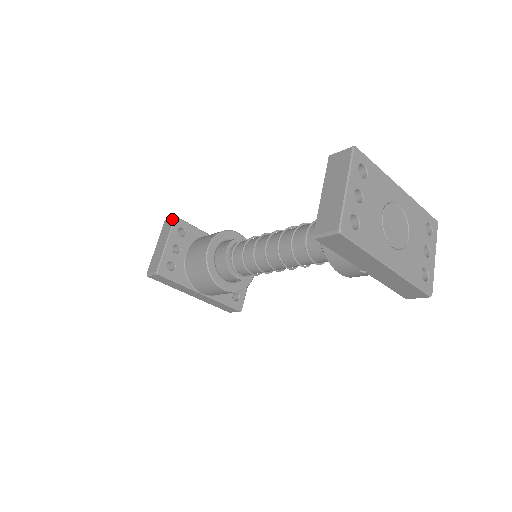
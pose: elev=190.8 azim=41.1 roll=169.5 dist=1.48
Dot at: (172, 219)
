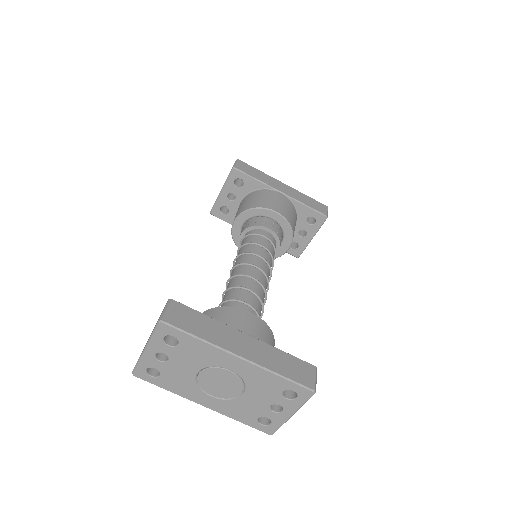
Dot at: occluded
